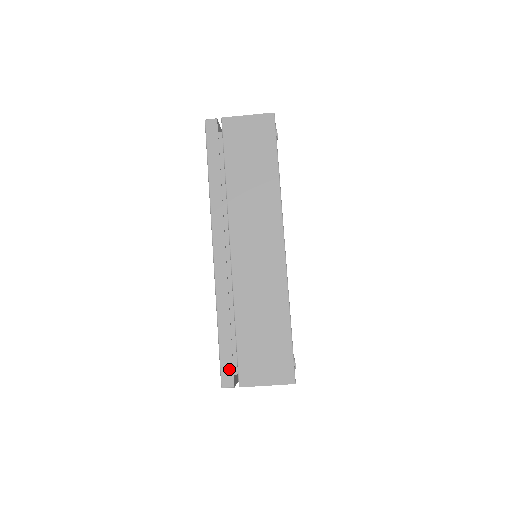
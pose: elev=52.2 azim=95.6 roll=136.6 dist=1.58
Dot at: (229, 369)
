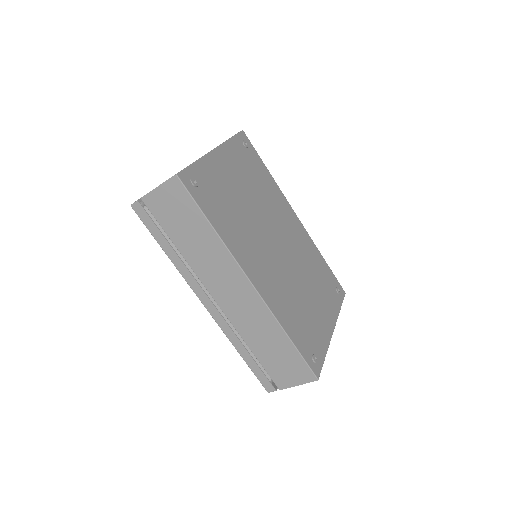
Dot at: (265, 381)
